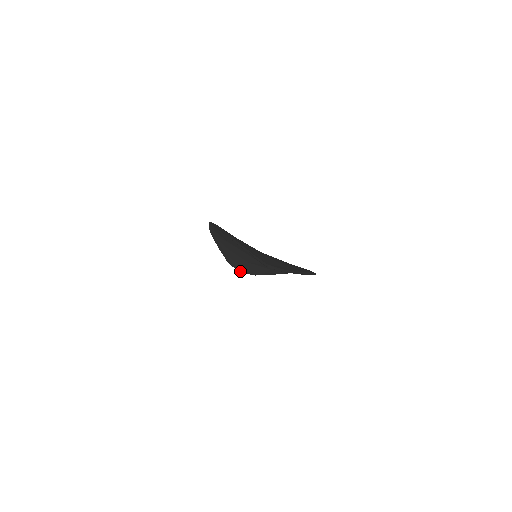
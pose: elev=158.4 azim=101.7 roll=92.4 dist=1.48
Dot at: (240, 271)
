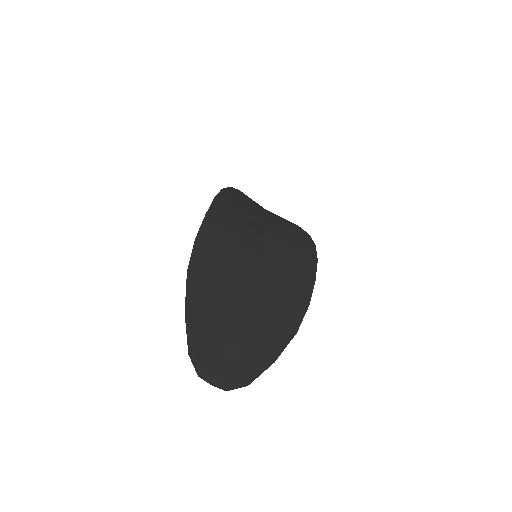
Dot at: occluded
